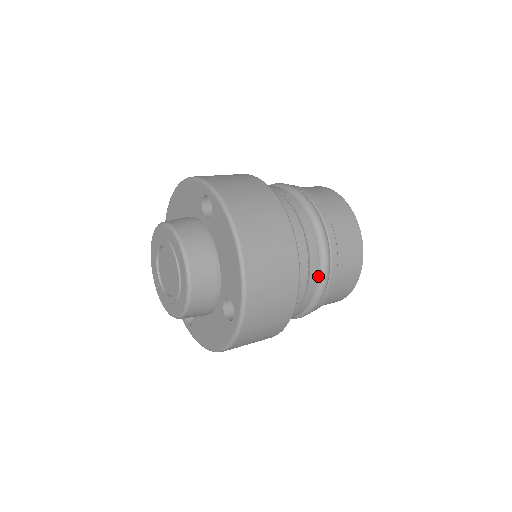
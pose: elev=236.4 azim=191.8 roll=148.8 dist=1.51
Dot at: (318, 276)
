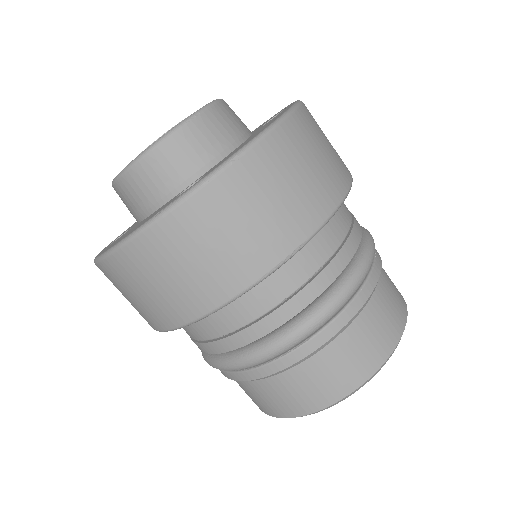
Dot at: (319, 300)
